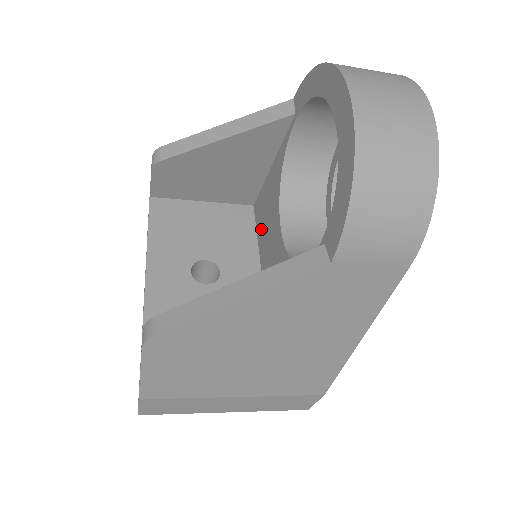
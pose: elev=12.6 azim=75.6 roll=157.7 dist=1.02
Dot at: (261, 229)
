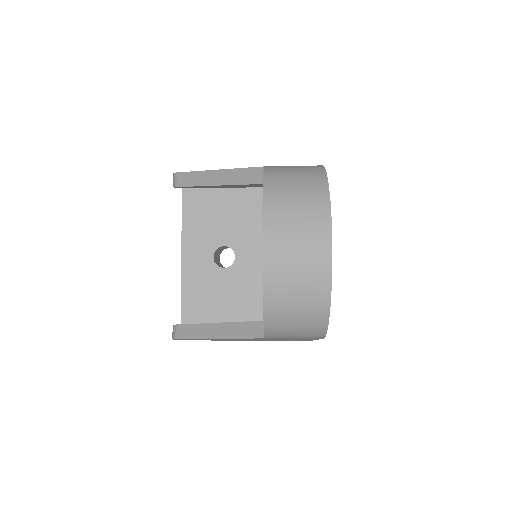
Dot at: occluded
